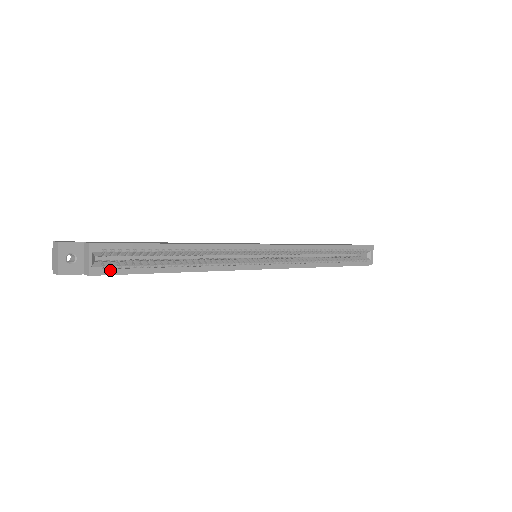
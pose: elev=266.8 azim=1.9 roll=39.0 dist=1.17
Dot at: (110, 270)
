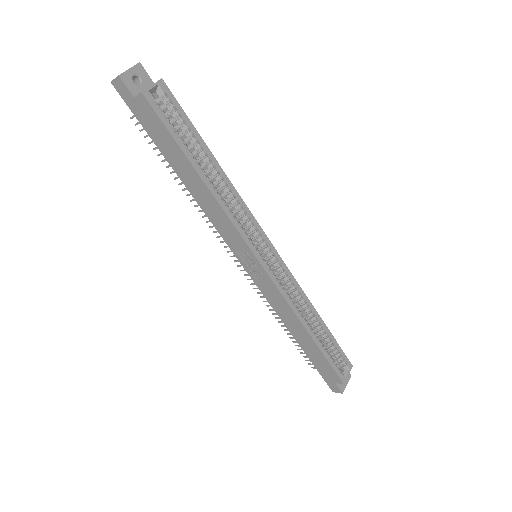
Dot at: (158, 109)
